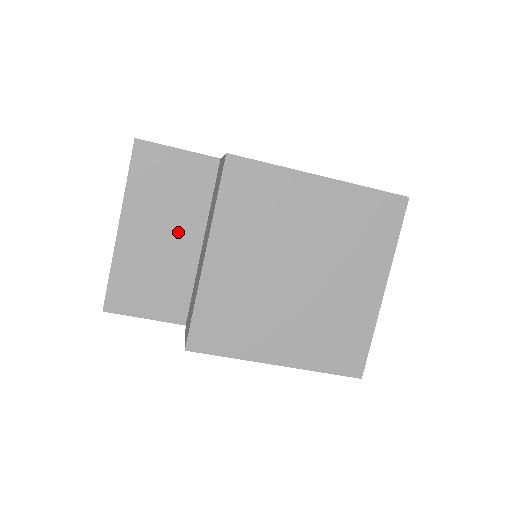
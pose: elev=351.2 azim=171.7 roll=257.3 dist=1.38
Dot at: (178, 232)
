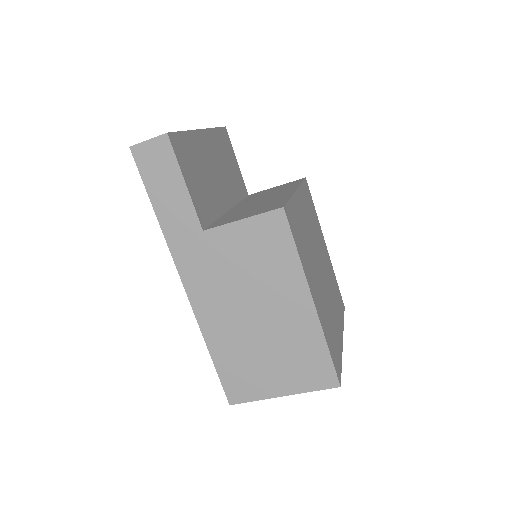
Dot at: (223, 184)
